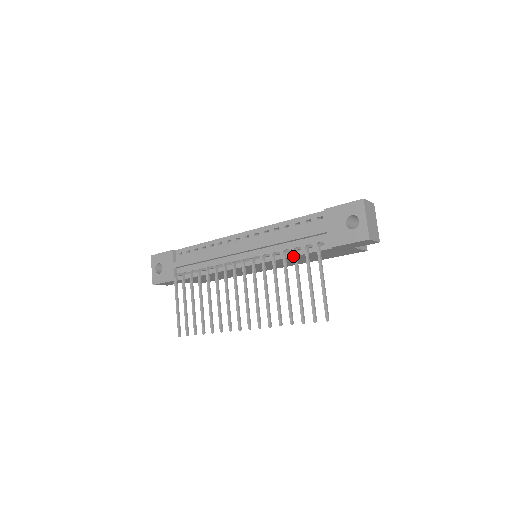
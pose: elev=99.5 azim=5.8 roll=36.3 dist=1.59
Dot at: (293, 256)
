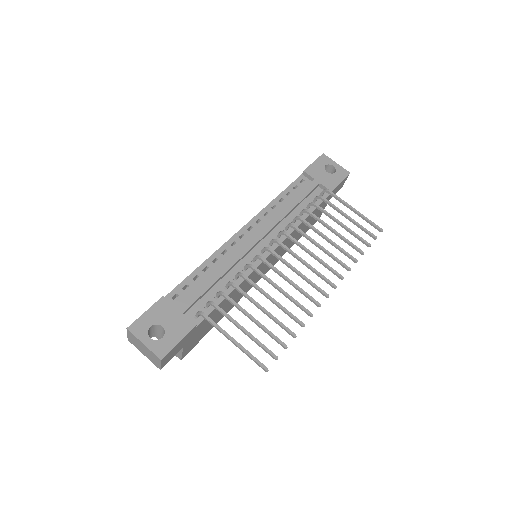
Dot at: (307, 217)
